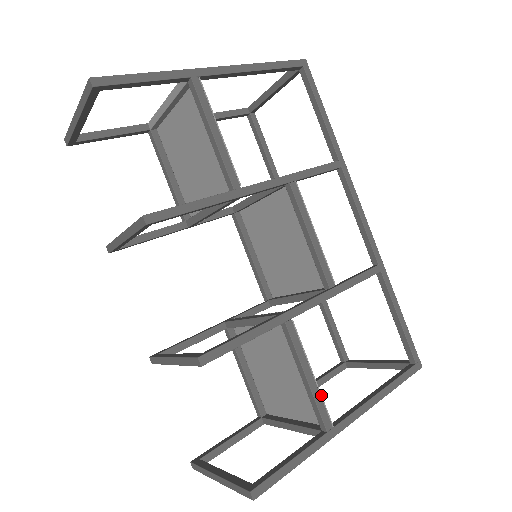
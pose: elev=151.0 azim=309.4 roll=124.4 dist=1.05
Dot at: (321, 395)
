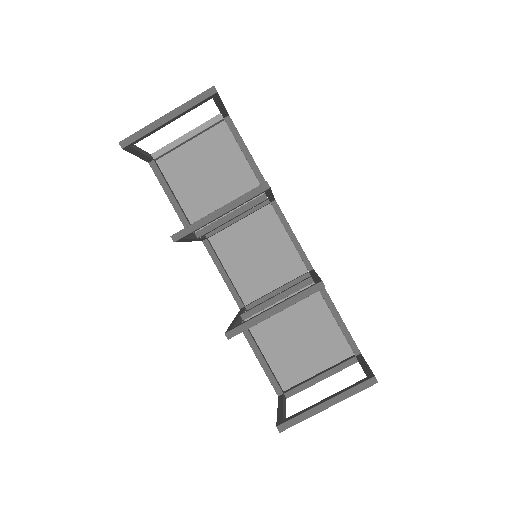
Dot at: occluded
